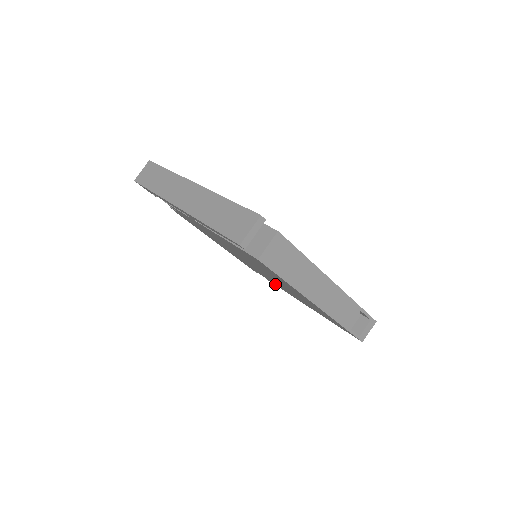
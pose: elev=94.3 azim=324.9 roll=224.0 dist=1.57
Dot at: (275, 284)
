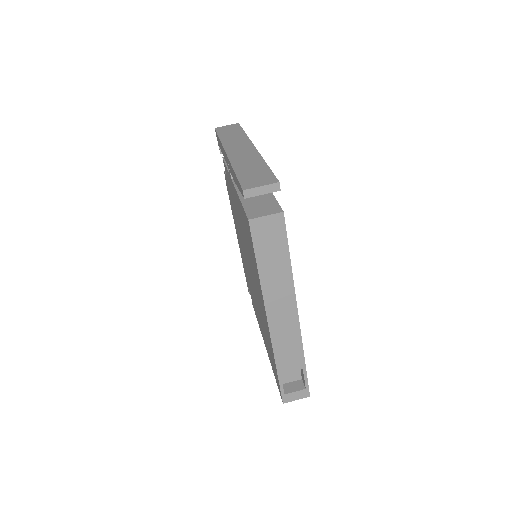
Dot at: occluded
